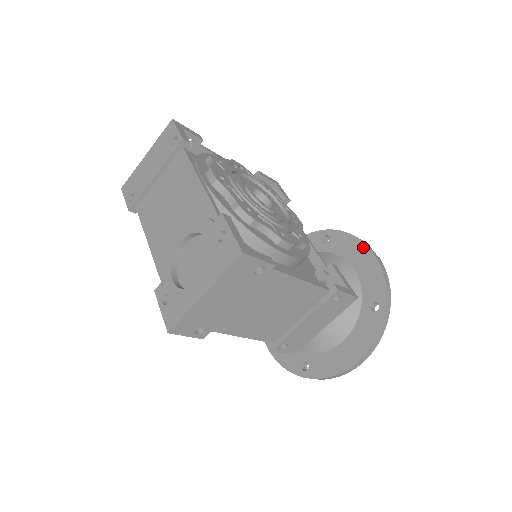
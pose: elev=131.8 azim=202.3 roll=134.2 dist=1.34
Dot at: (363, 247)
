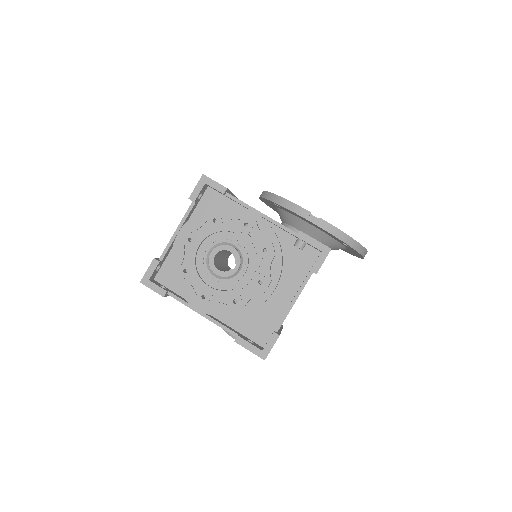
Dot at: occluded
